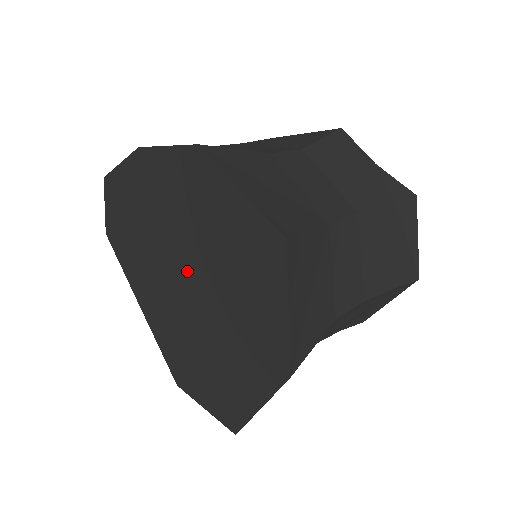
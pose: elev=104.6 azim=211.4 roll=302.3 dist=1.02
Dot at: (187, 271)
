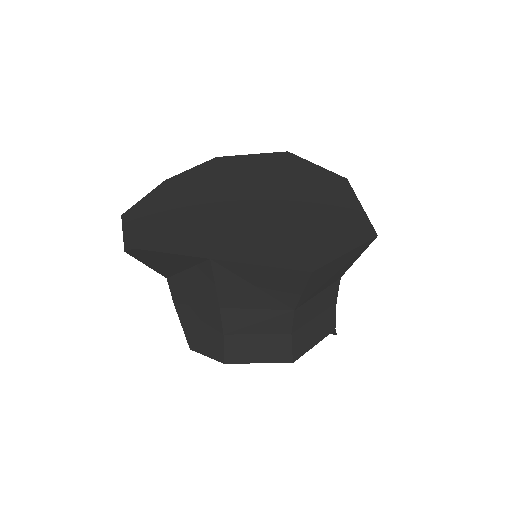
Dot at: (249, 196)
